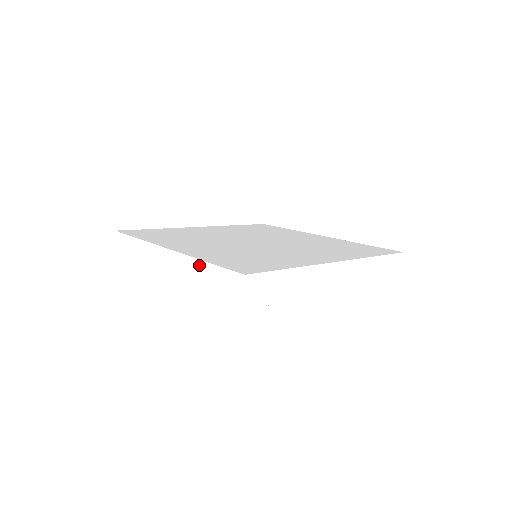
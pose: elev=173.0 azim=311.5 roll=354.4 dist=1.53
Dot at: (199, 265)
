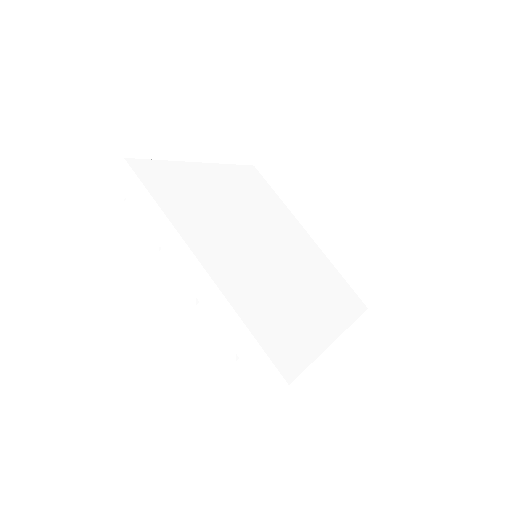
Dot at: (237, 323)
